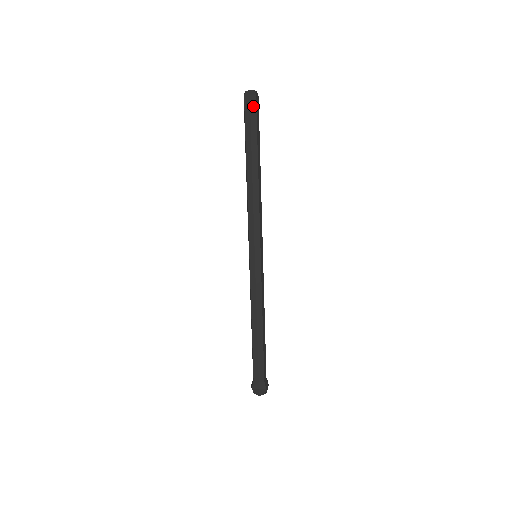
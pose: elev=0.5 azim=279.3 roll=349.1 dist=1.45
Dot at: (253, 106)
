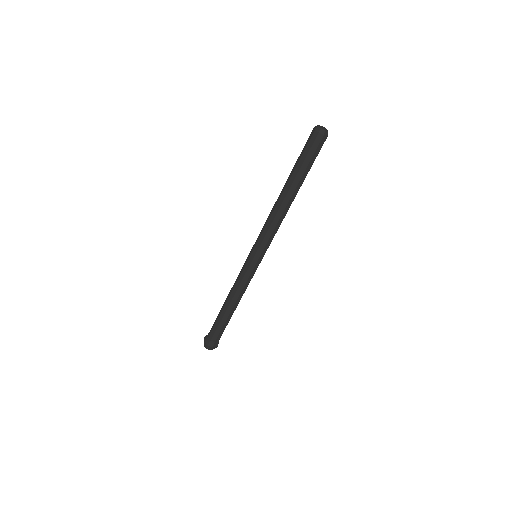
Dot at: (321, 145)
